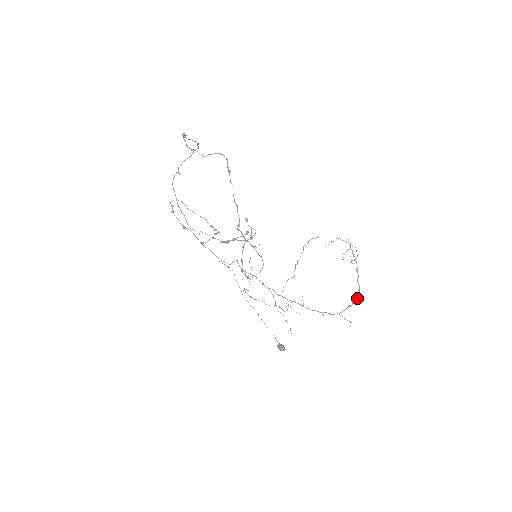
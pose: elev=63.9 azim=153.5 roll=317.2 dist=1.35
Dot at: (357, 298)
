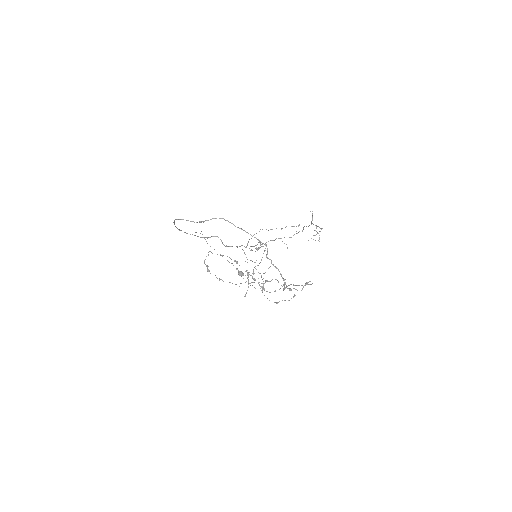
Dot at: occluded
